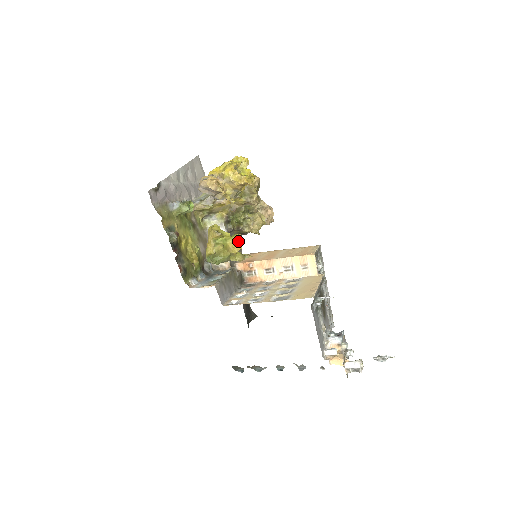
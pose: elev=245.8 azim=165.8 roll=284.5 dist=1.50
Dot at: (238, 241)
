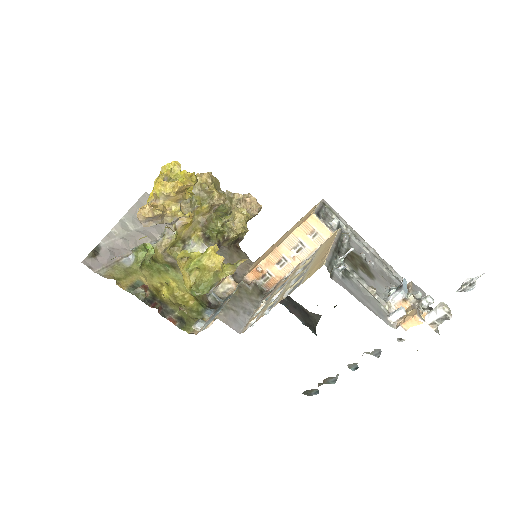
Dot at: (215, 253)
